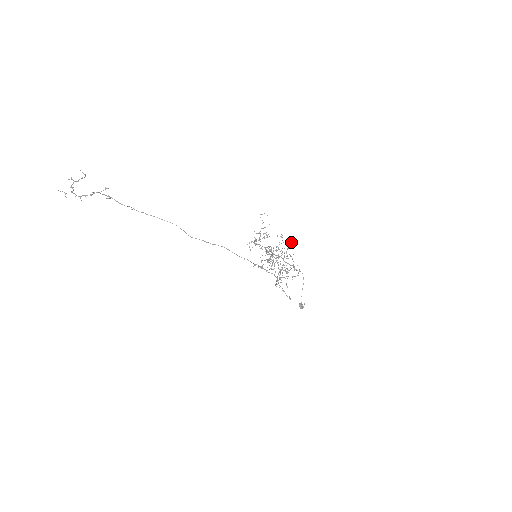
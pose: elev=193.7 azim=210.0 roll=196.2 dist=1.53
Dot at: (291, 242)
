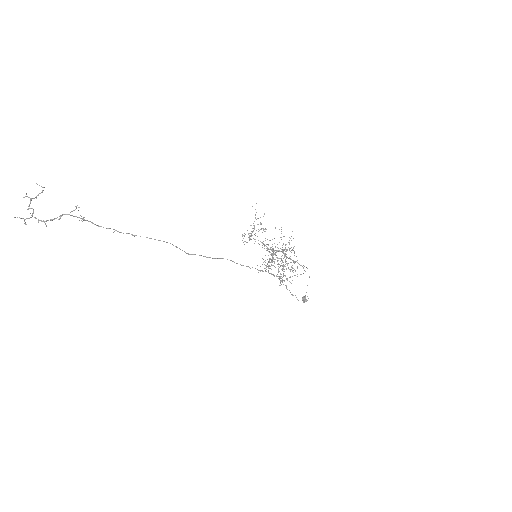
Dot at: occluded
